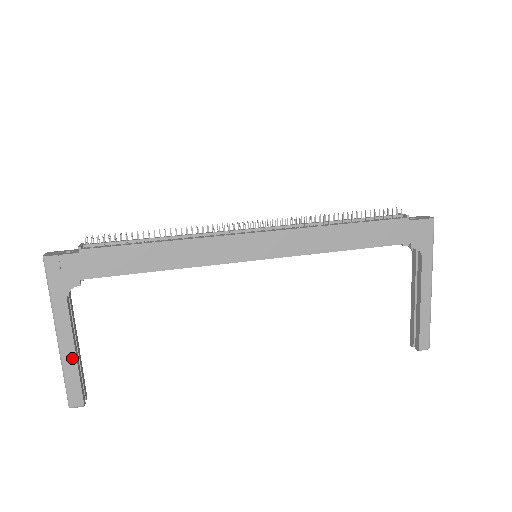
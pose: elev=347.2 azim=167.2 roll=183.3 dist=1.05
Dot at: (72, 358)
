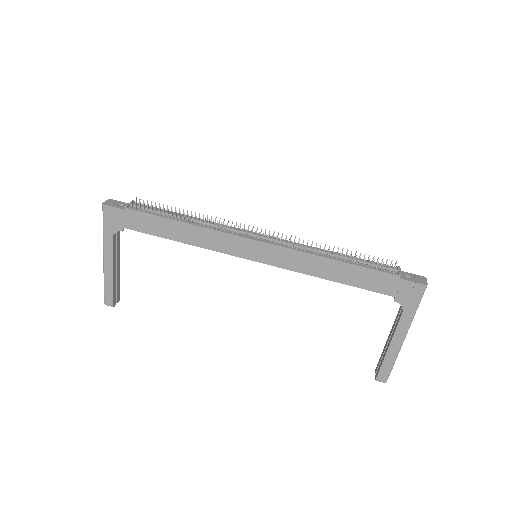
Dot at: (110, 275)
